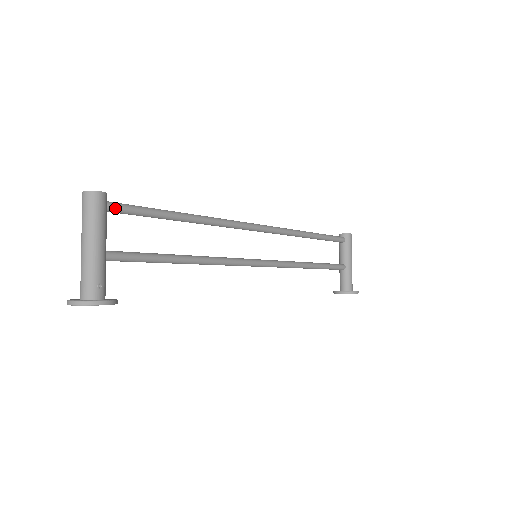
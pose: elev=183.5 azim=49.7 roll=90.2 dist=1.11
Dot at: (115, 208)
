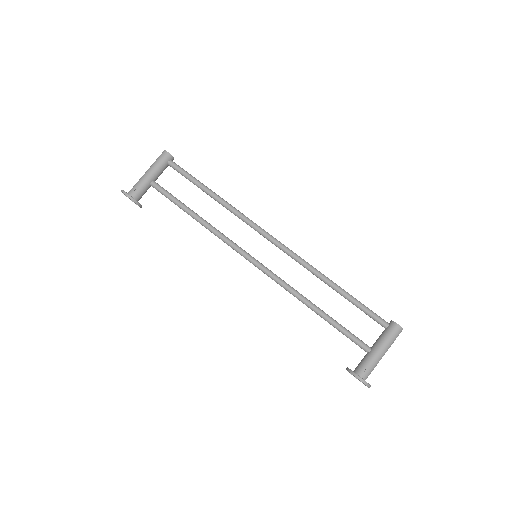
Dot at: (172, 165)
